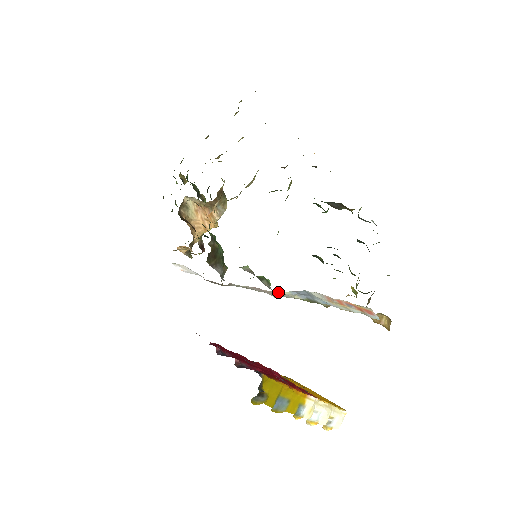
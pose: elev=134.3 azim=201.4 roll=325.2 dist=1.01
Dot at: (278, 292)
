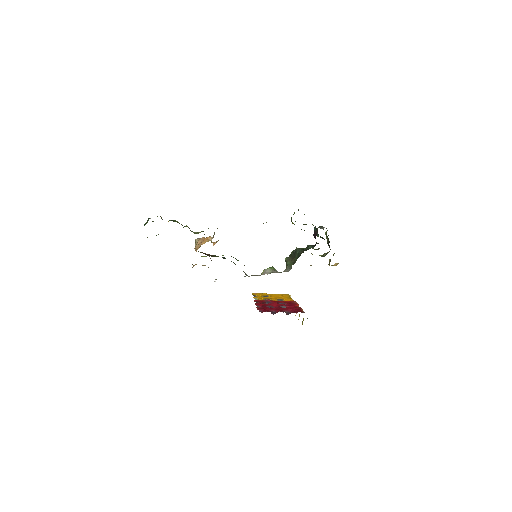
Dot at: occluded
